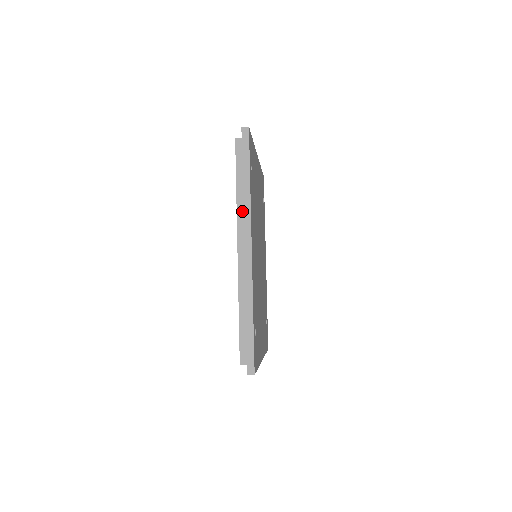
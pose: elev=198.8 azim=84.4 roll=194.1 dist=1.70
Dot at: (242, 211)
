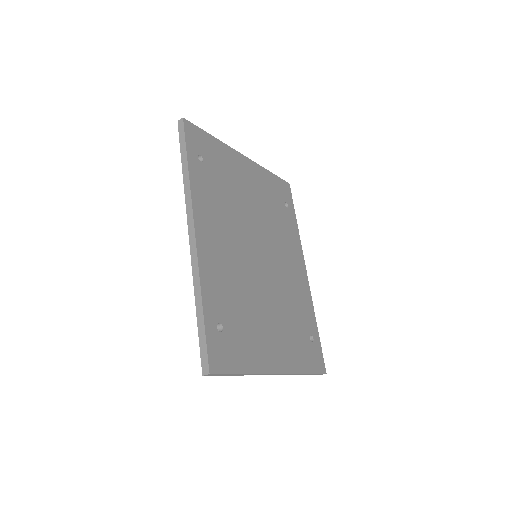
Dot at: occluded
